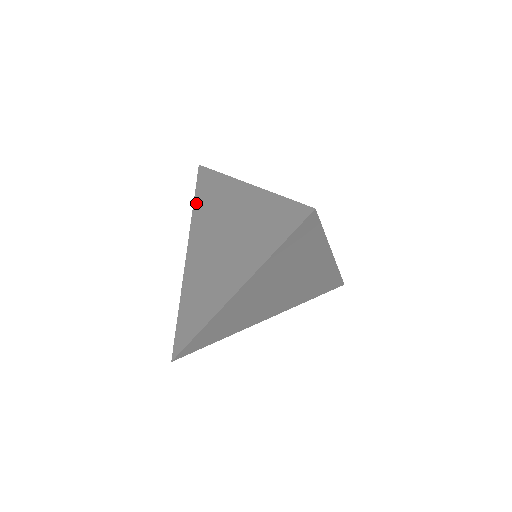
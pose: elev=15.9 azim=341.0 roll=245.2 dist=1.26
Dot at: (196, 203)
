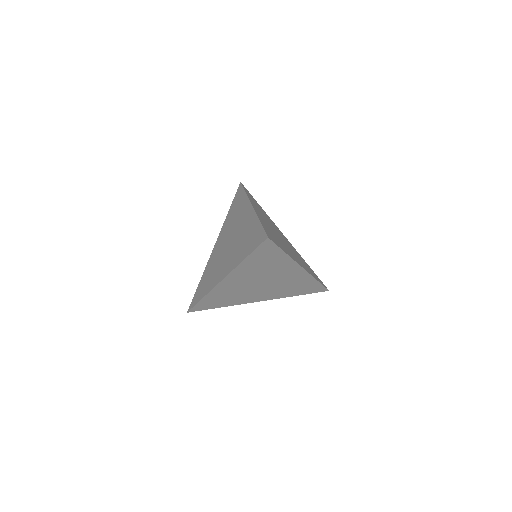
Dot at: (230, 210)
